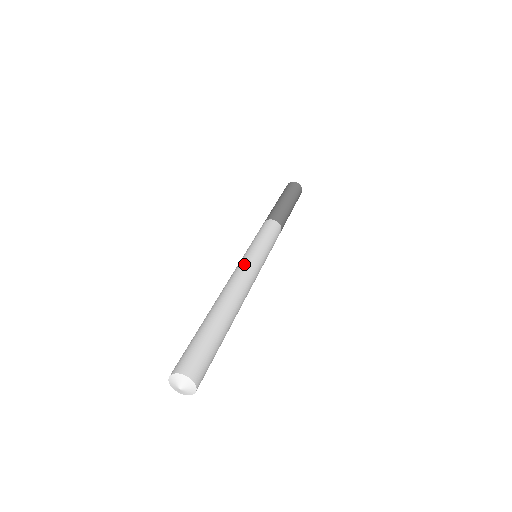
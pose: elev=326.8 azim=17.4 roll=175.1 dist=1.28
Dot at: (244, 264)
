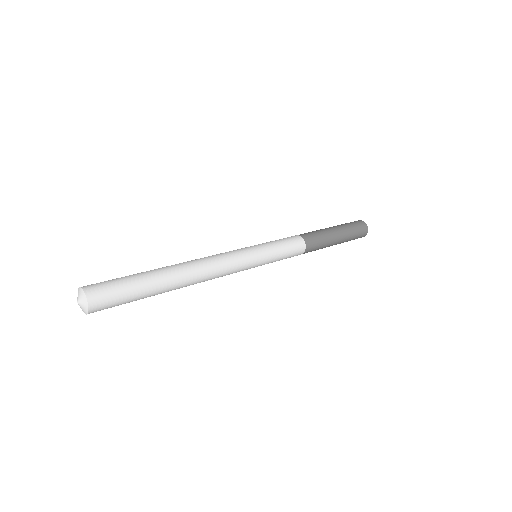
Dot at: occluded
